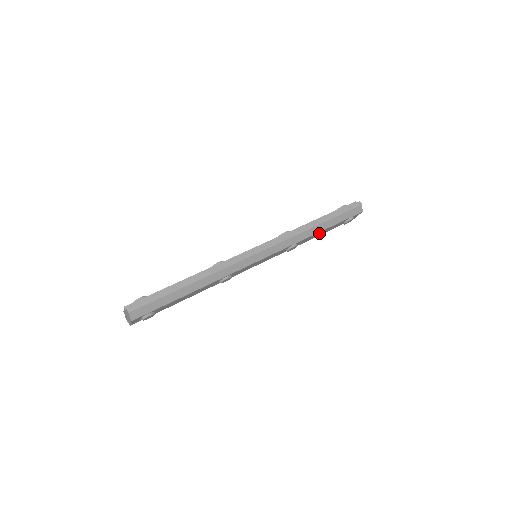
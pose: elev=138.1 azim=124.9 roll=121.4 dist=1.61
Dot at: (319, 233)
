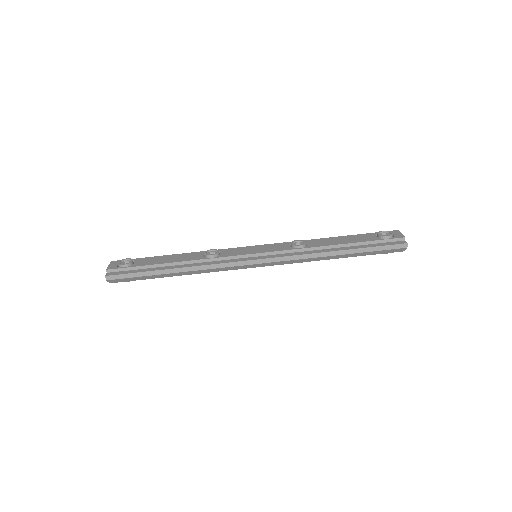
Dot at: occluded
